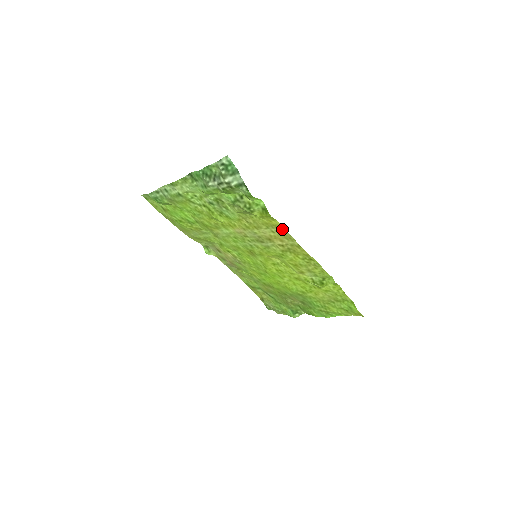
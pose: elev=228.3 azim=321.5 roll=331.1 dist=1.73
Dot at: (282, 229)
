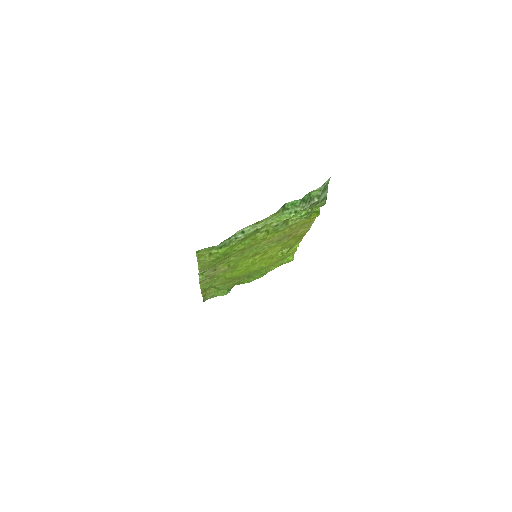
Dot at: (312, 222)
